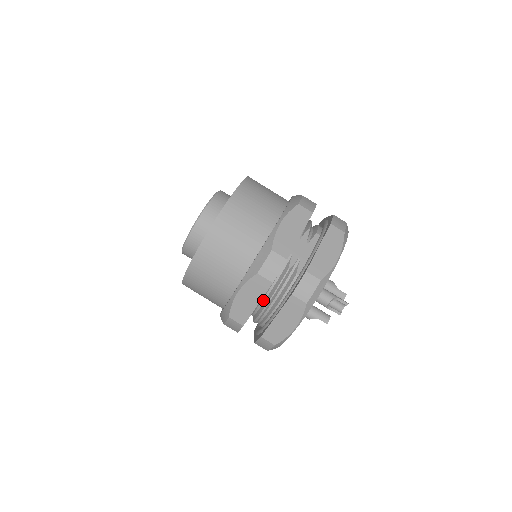
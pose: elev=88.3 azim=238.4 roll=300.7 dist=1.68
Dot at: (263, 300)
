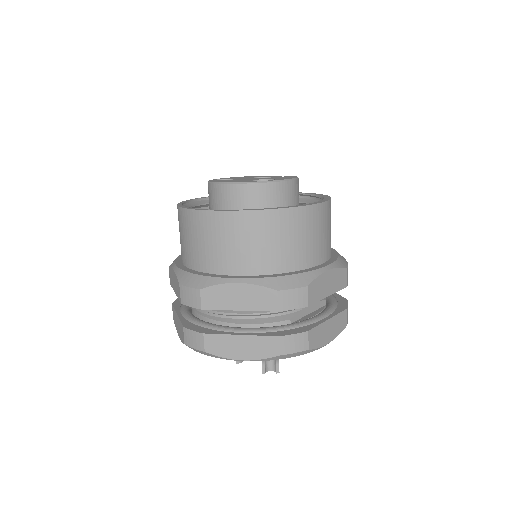
Dot at: occluded
